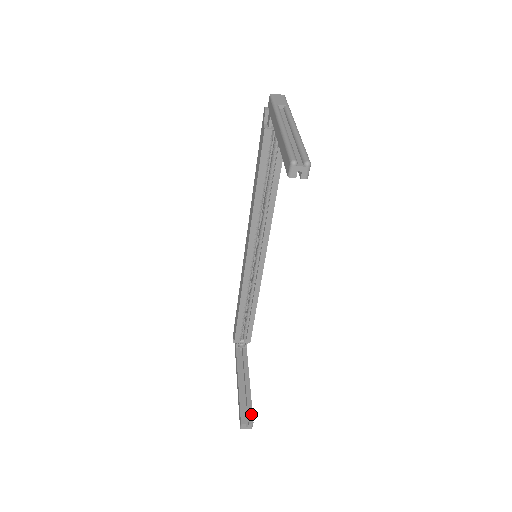
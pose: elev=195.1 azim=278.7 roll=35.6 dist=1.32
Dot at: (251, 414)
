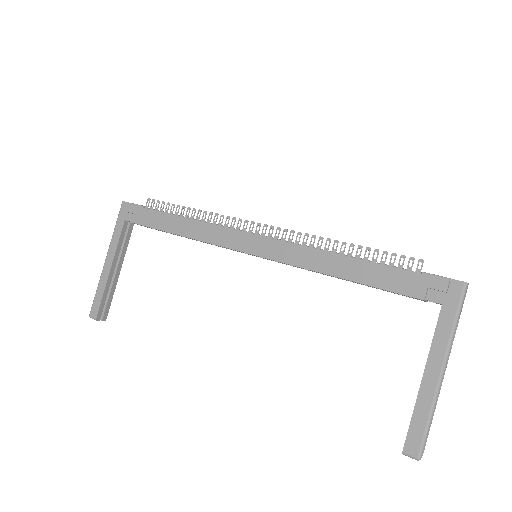
Dot at: (108, 310)
